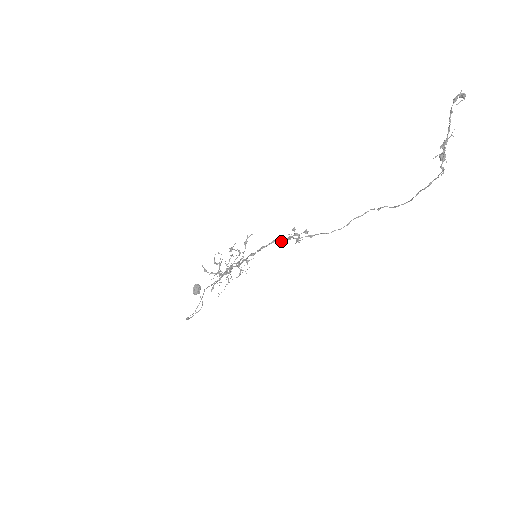
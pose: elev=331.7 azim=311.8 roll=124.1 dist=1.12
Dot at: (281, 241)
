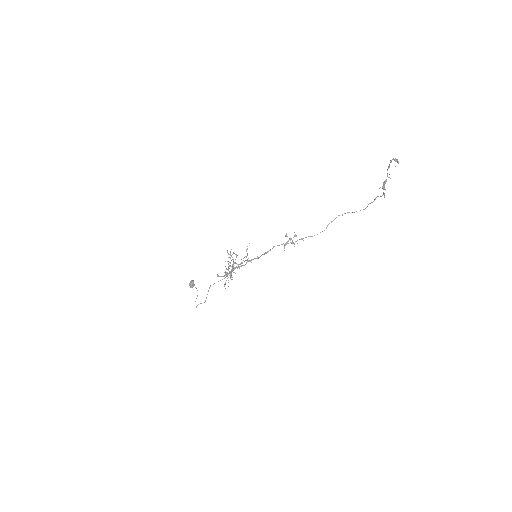
Dot at: (279, 245)
